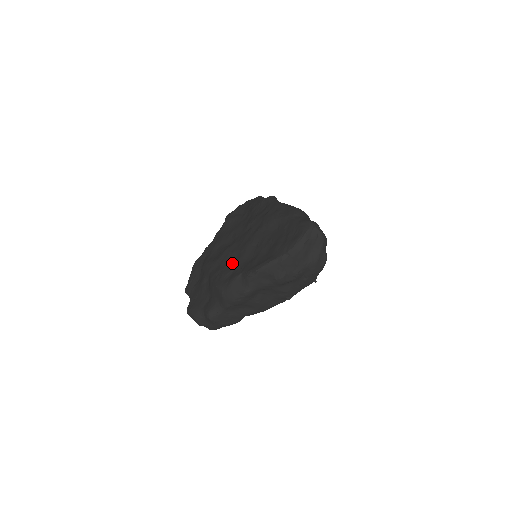
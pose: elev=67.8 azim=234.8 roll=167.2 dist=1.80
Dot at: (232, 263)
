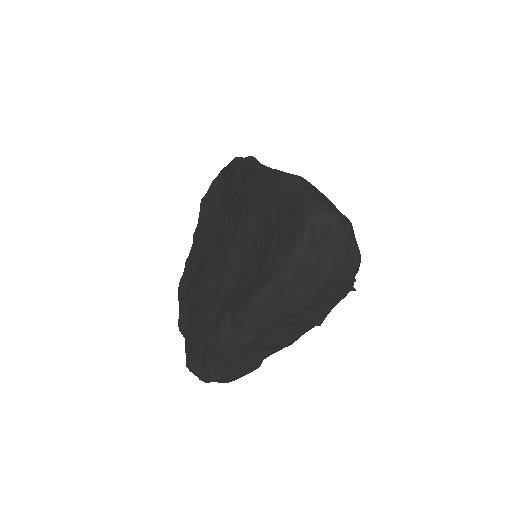
Dot at: (215, 291)
